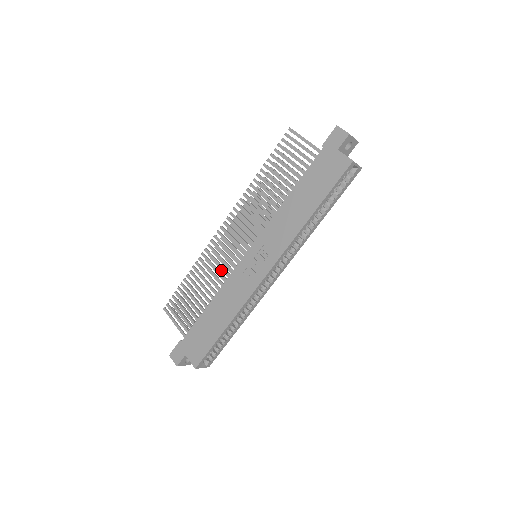
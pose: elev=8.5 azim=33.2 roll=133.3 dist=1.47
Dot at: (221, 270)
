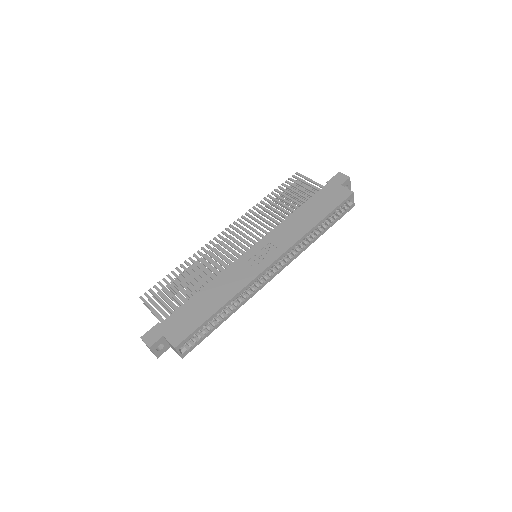
Dot at: occluded
